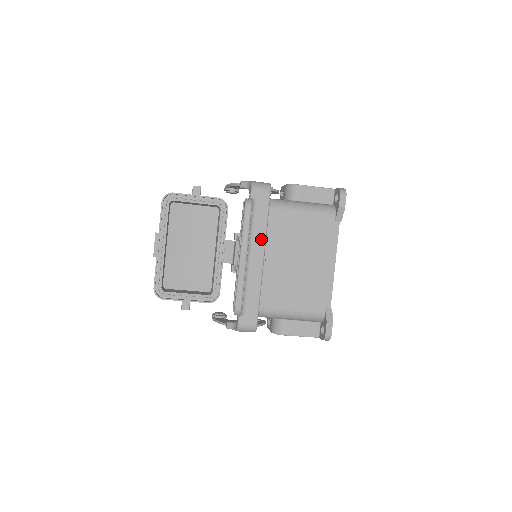
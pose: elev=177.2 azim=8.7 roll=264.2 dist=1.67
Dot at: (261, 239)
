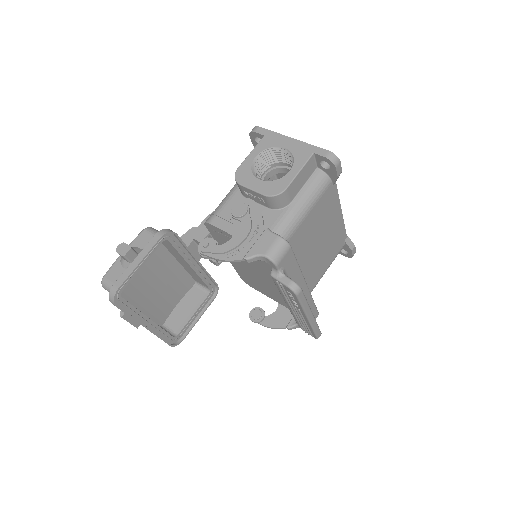
Dot at: (300, 280)
